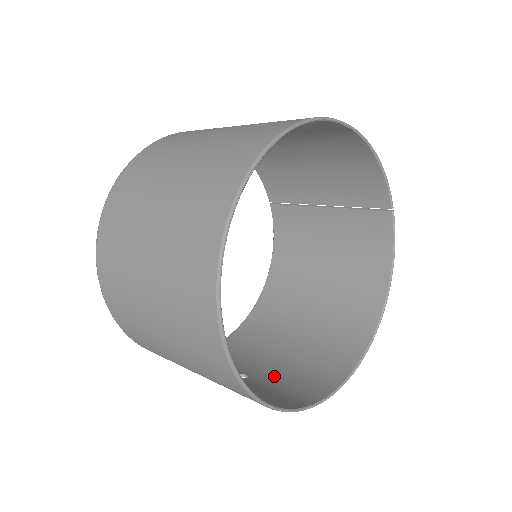
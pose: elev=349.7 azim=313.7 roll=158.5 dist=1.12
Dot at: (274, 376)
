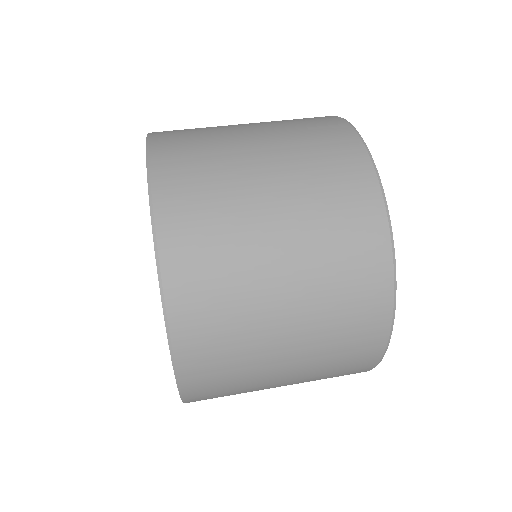
Dot at: occluded
